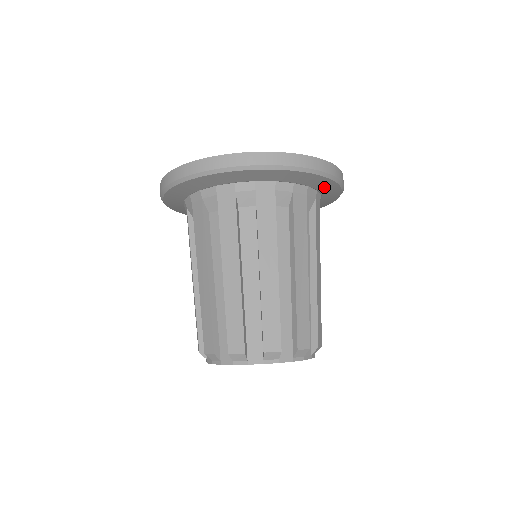
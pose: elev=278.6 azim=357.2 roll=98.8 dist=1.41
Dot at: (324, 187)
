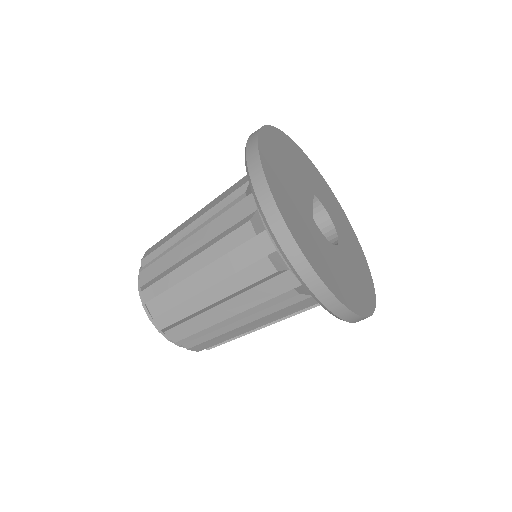
Dot at: occluded
